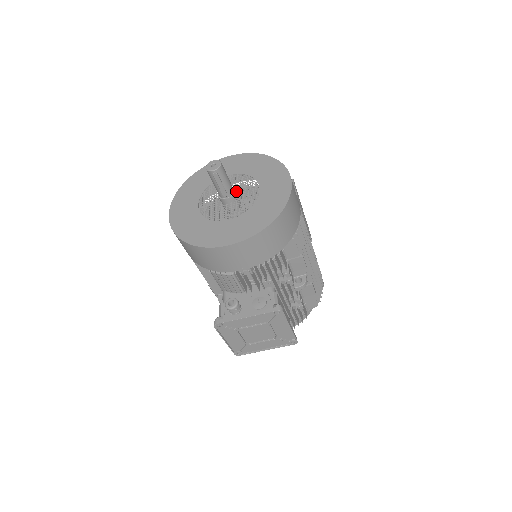
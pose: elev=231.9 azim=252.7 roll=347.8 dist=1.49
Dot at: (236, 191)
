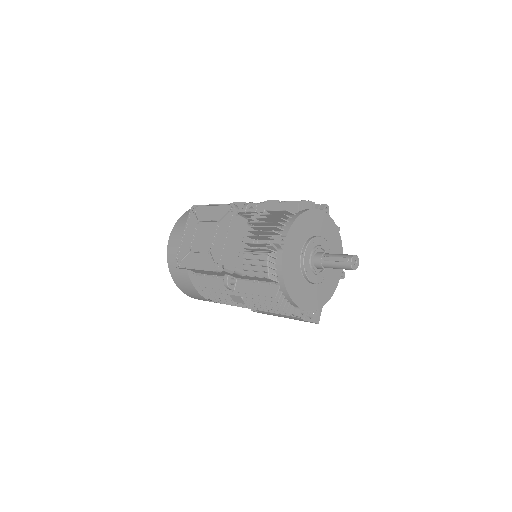
Dot at: occluded
